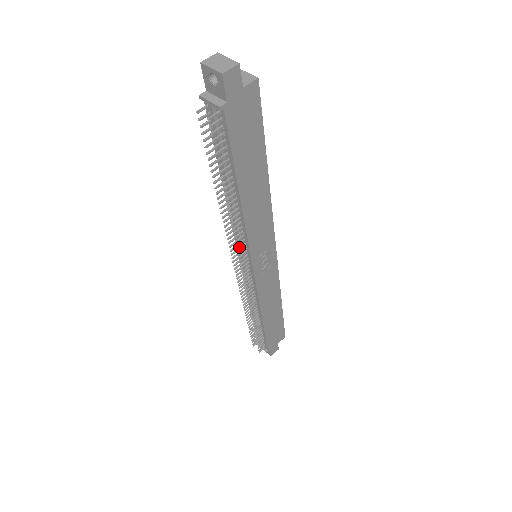
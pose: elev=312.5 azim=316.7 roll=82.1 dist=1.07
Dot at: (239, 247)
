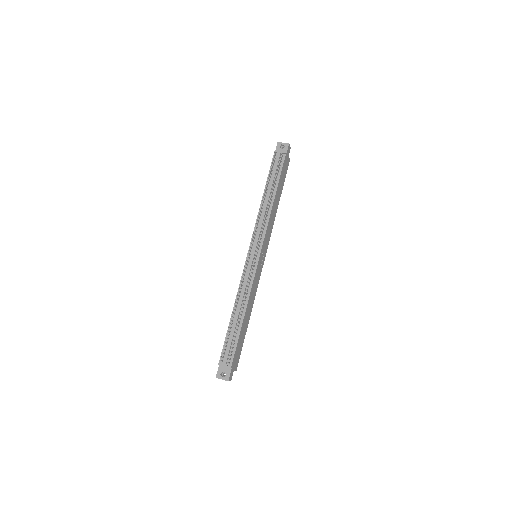
Dot at: (262, 231)
